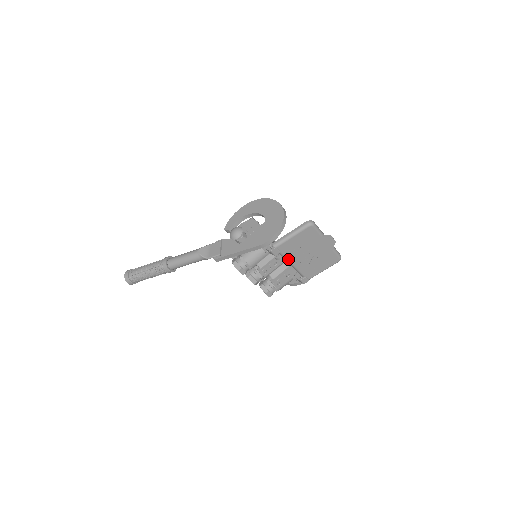
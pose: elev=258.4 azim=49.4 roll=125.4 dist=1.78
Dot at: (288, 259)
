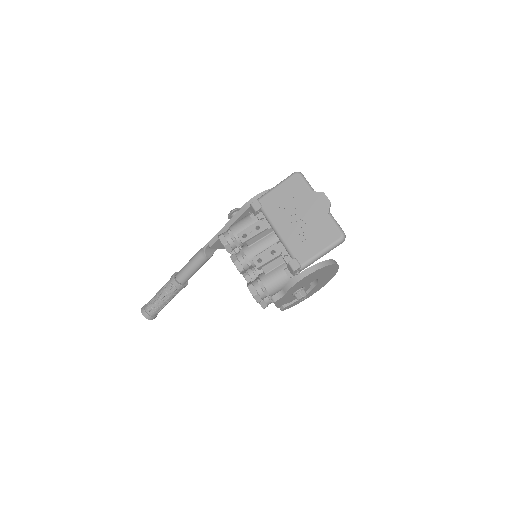
Dot at: (272, 222)
